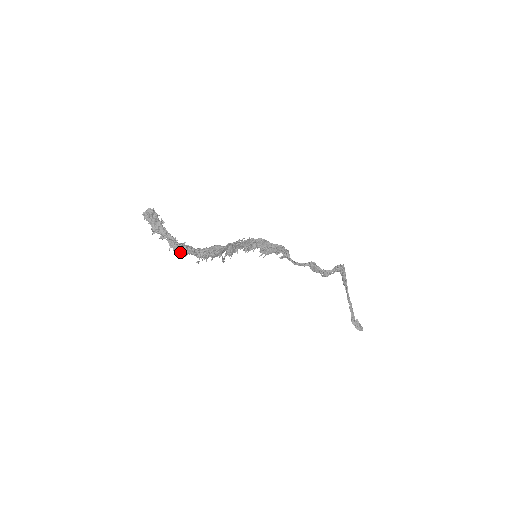
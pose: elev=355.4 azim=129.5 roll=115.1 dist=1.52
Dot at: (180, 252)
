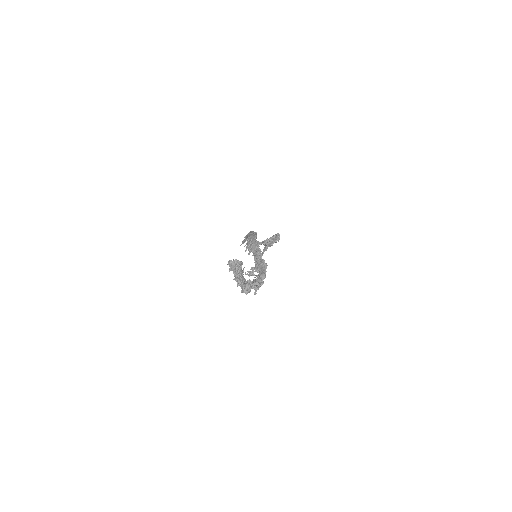
Dot at: (246, 291)
